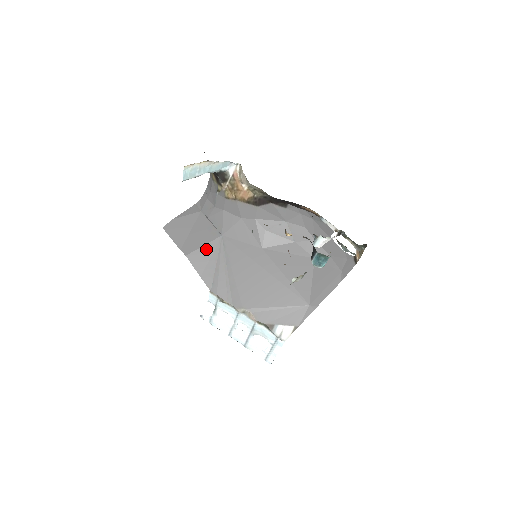
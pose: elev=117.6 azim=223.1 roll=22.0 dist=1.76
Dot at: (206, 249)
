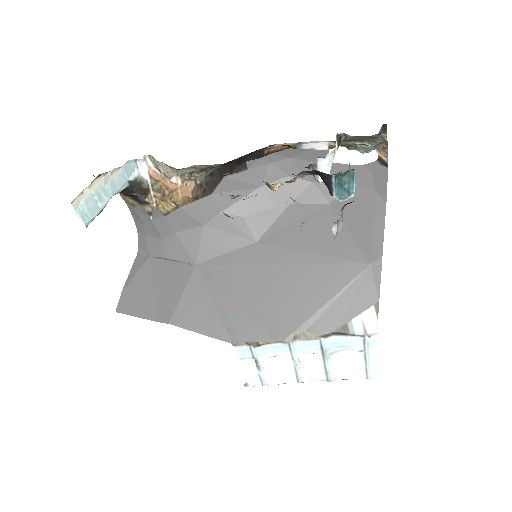
Dot at: (188, 296)
